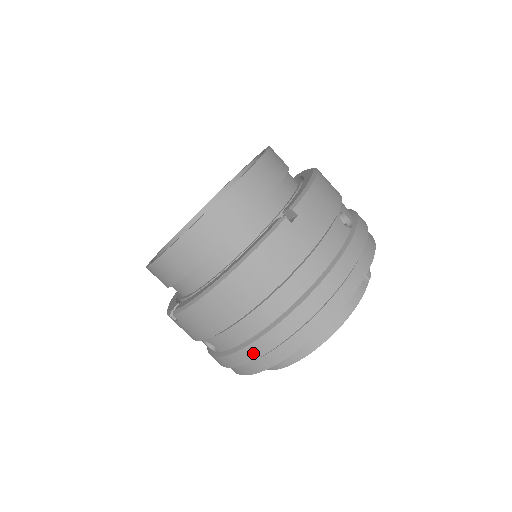
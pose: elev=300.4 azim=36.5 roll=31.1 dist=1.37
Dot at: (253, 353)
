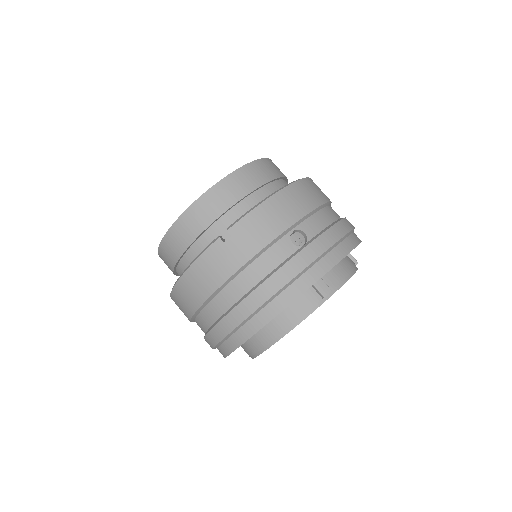
Dot at: (210, 342)
